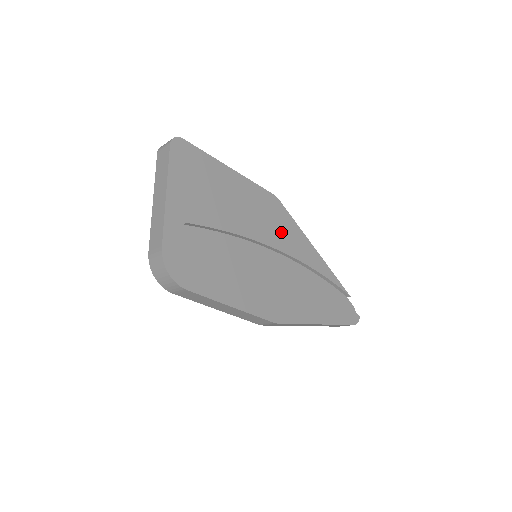
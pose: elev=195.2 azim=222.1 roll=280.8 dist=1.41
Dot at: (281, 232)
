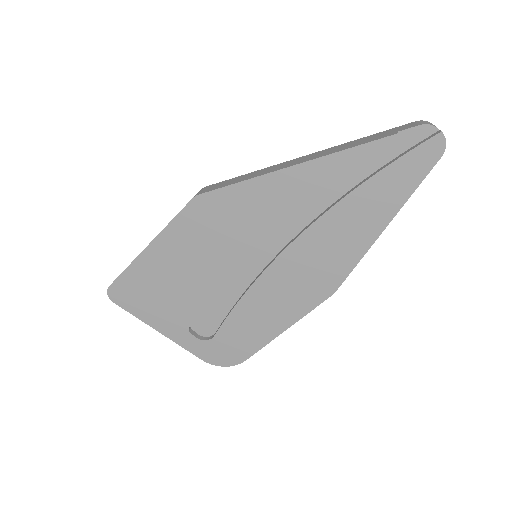
Dot at: (241, 218)
